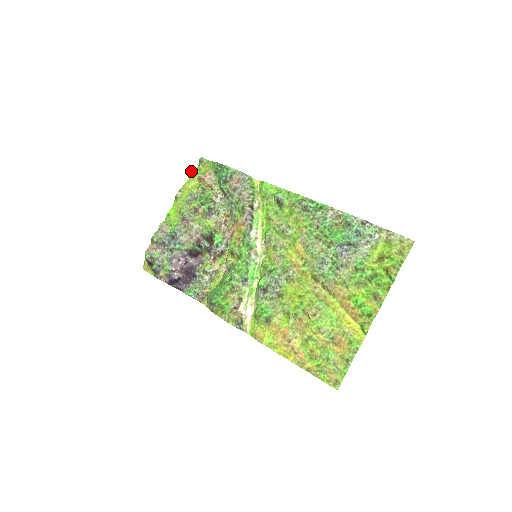
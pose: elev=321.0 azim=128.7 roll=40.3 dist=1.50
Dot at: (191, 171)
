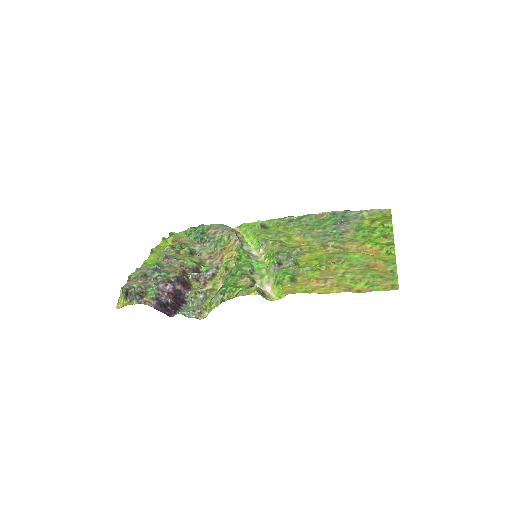
Dot at: (163, 237)
